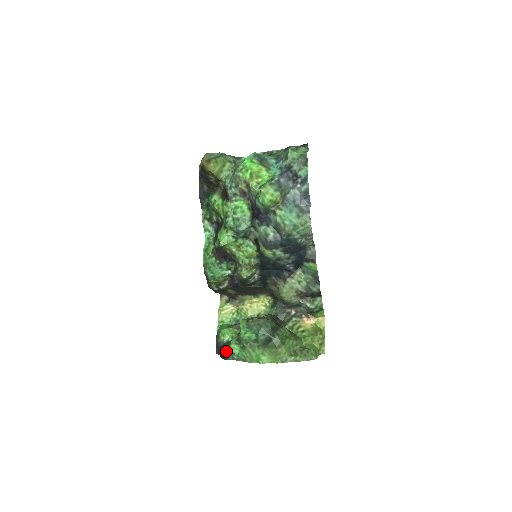
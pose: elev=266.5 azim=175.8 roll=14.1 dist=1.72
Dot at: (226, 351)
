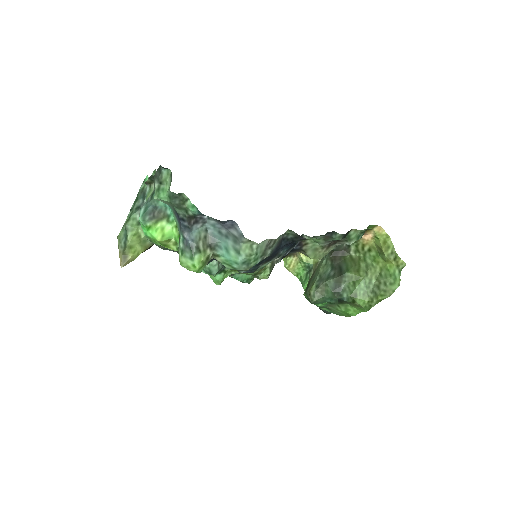
Dot at: (320, 309)
